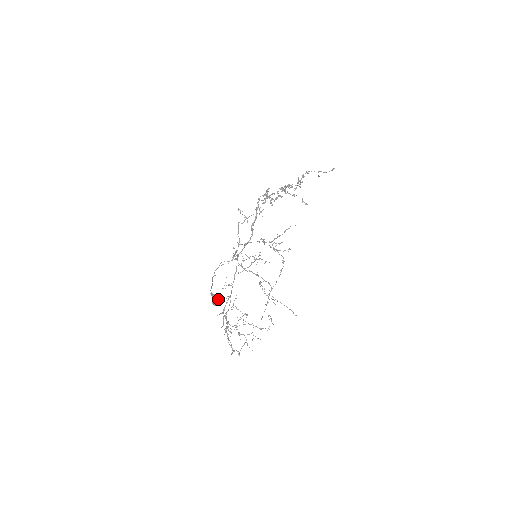
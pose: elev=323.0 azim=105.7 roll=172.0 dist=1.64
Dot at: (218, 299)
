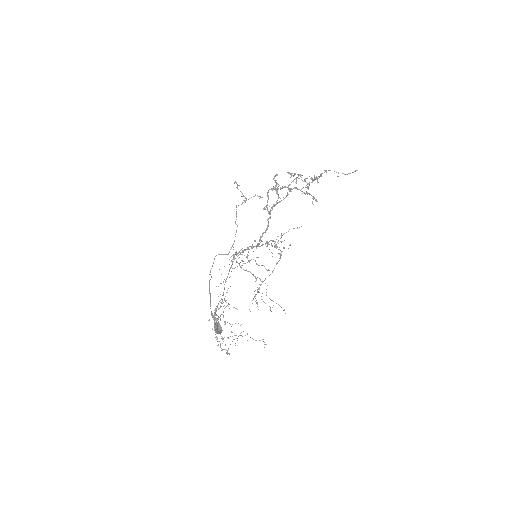
Dot at: (221, 328)
